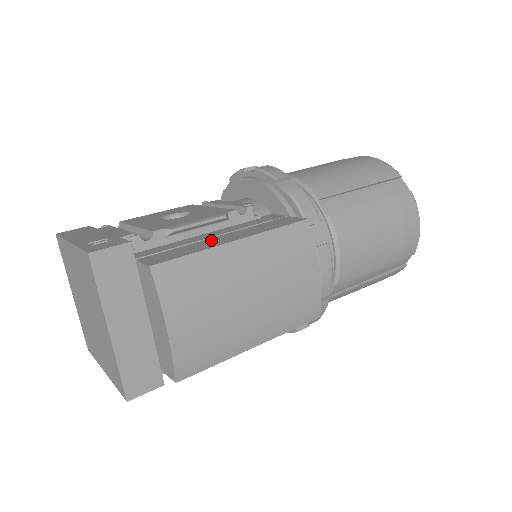
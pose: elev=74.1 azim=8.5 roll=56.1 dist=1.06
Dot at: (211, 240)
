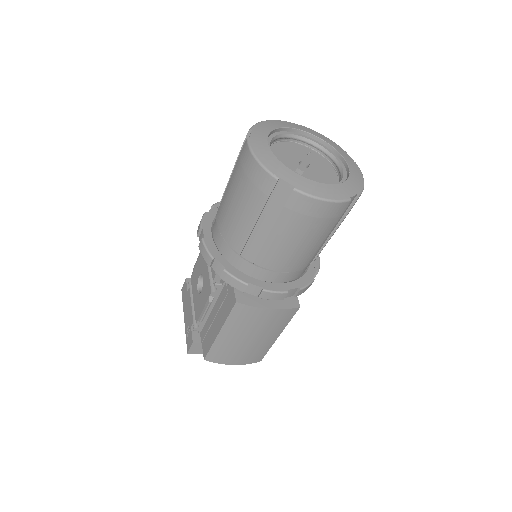
Dot at: (214, 325)
